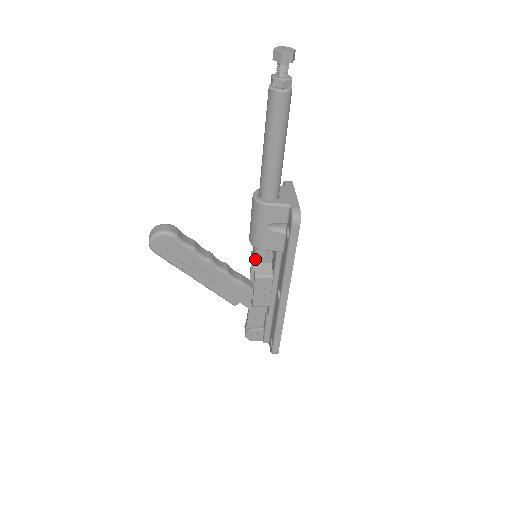
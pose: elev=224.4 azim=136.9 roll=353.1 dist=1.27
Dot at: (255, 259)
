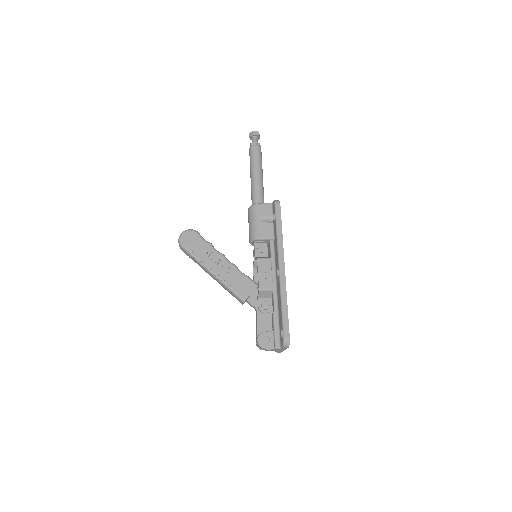
Dot at: (255, 253)
